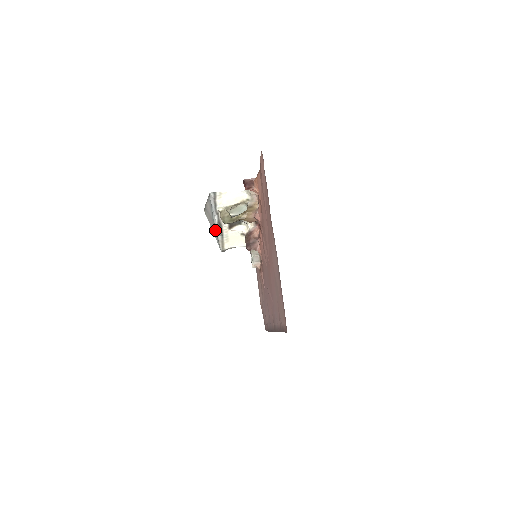
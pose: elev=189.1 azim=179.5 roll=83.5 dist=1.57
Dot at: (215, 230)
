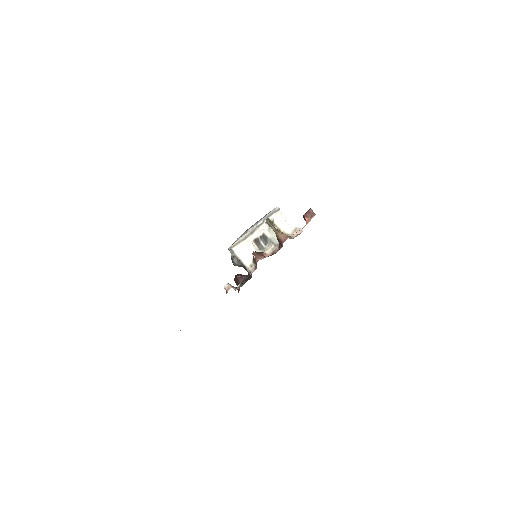
Dot at: occluded
